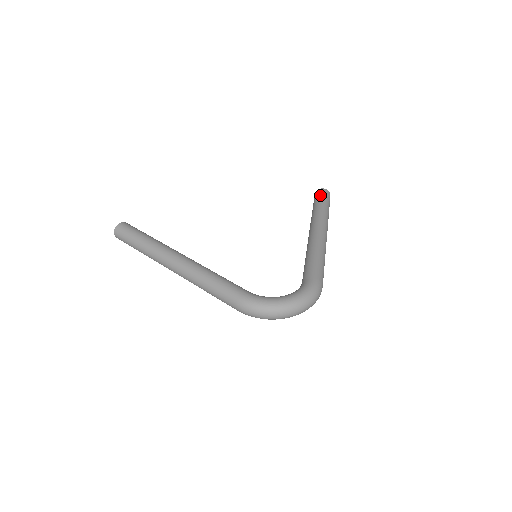
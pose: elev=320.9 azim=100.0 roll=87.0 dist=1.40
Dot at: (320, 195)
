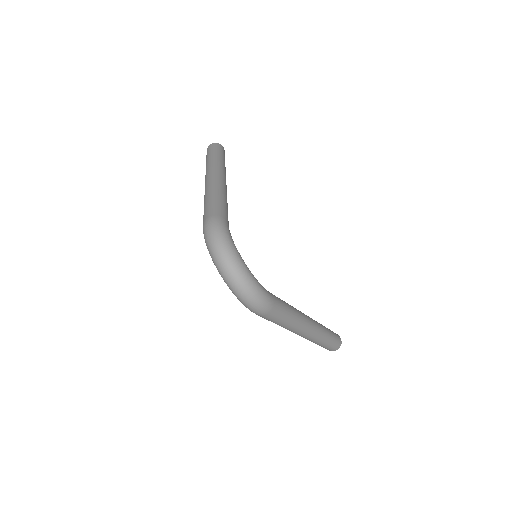
Dot at: occluded
